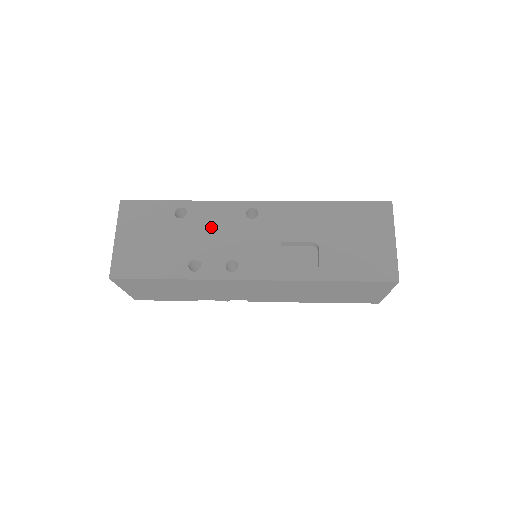
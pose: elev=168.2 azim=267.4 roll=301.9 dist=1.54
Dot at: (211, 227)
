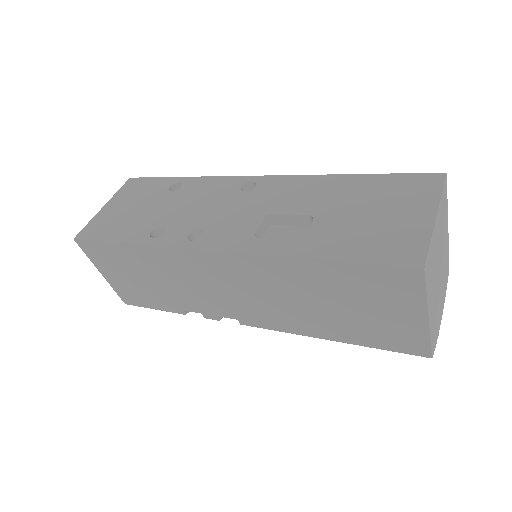
Dot at: (197, 198)
